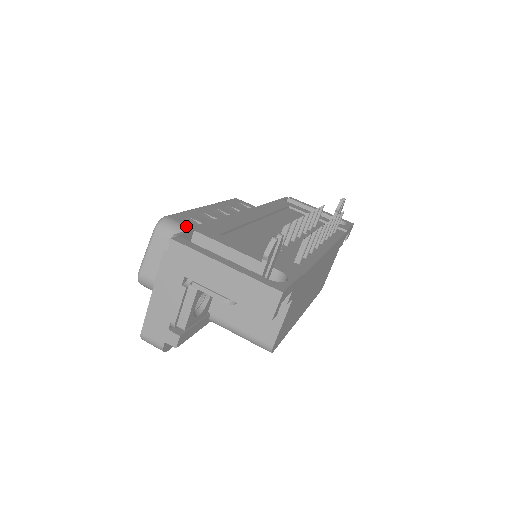
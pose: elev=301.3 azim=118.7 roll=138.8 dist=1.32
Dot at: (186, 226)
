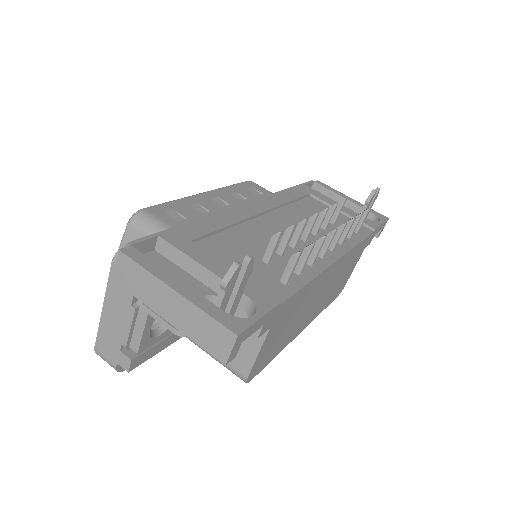
Dot at: (163, 223)
